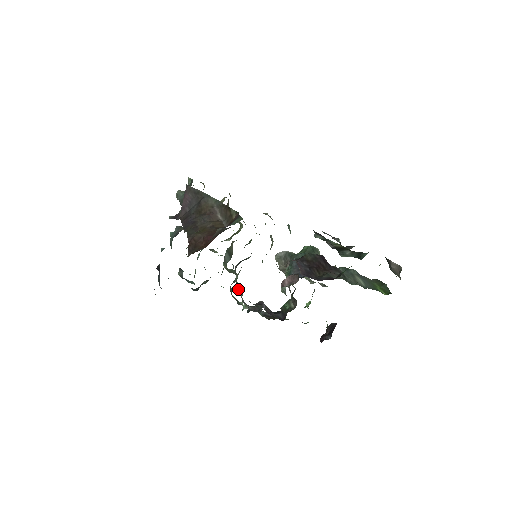
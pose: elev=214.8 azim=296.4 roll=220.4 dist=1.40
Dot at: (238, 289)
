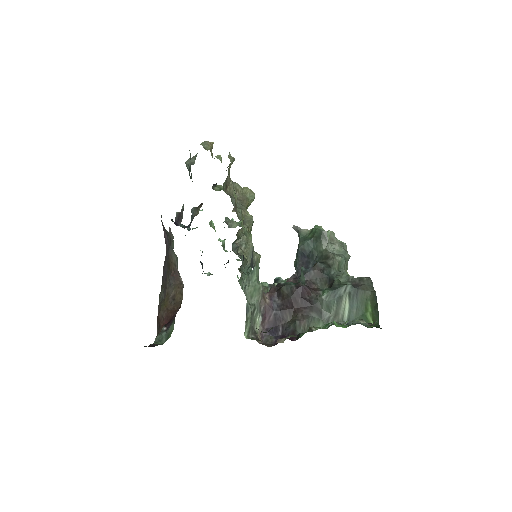
Dot at: occluded
